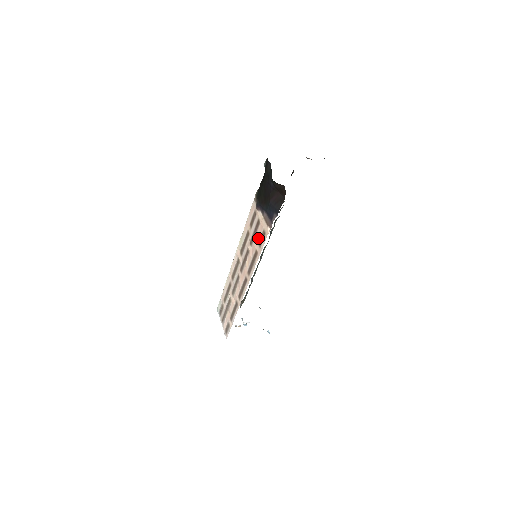
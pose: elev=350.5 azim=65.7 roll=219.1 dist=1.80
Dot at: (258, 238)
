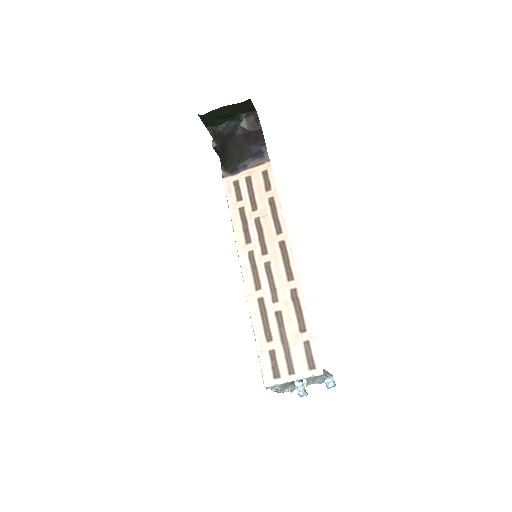
Dot at: (261, 188)
